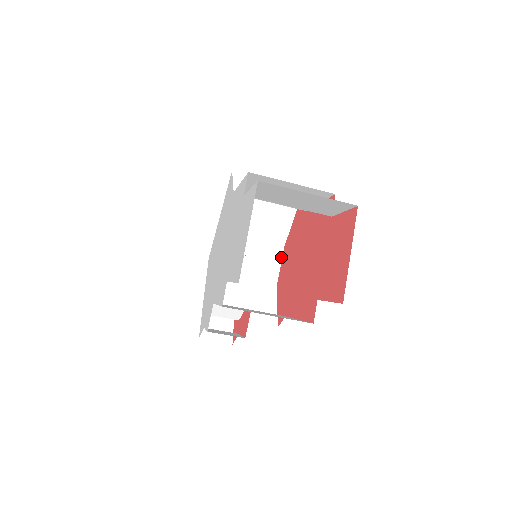
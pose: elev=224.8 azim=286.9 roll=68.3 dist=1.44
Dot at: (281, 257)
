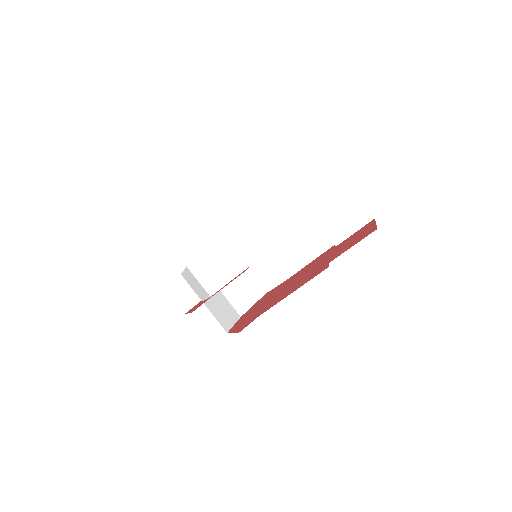
Dot at: (236, 320)
